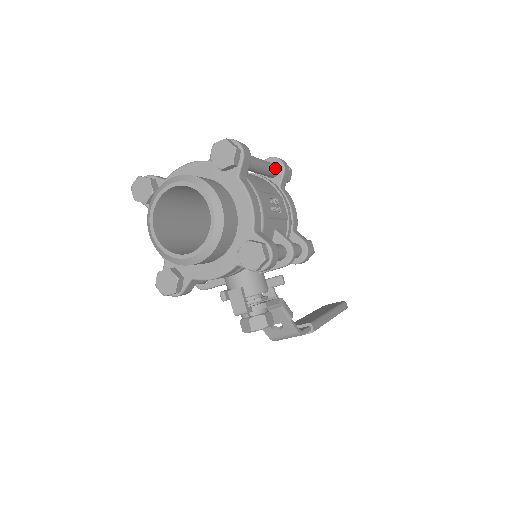
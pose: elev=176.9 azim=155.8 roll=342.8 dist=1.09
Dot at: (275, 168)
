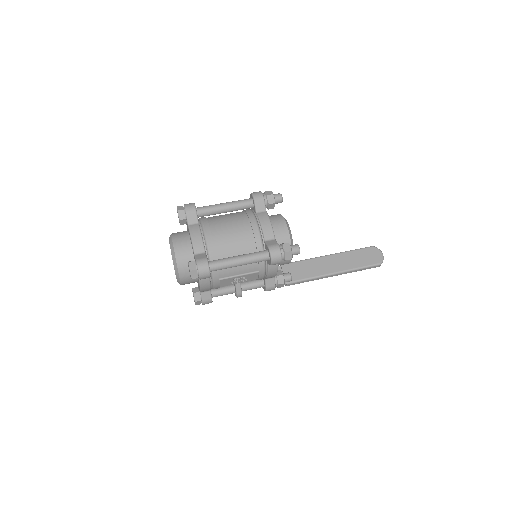
Dot at: (265, 260)
